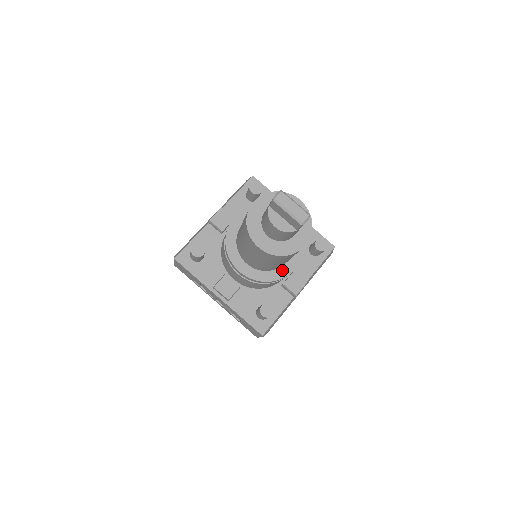
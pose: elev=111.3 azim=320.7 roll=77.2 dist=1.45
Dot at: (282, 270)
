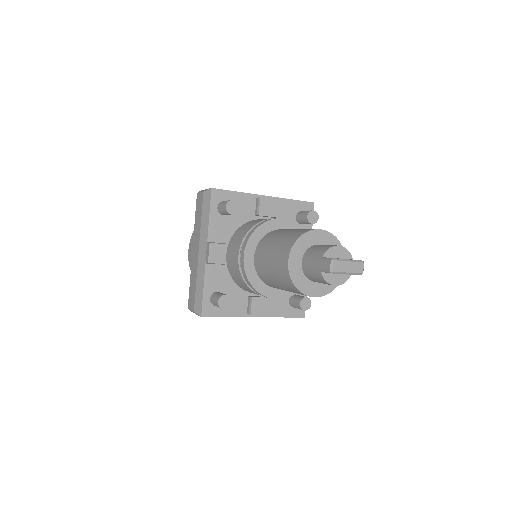
Dot at: occluded
